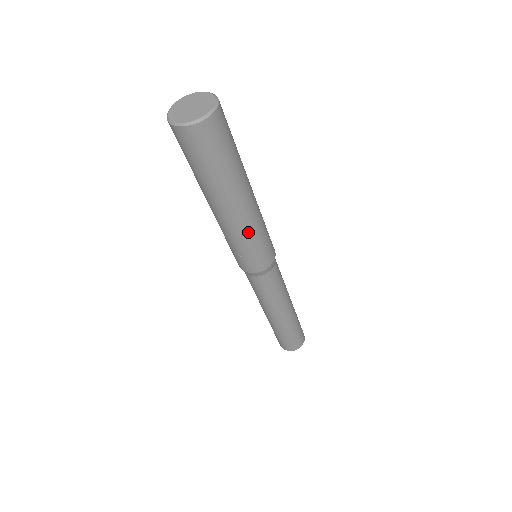
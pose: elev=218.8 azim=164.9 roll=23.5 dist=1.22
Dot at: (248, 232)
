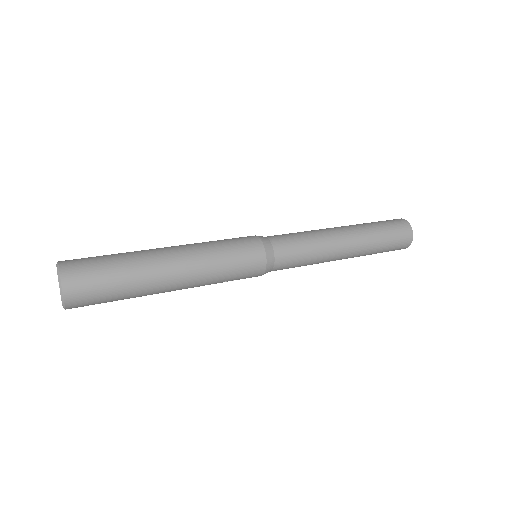
Dot at: (207, 277)
